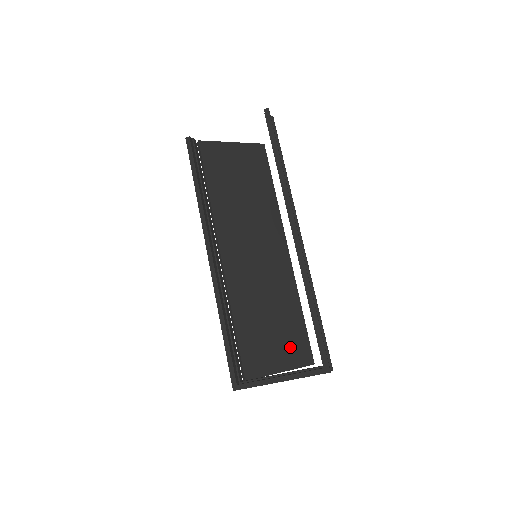
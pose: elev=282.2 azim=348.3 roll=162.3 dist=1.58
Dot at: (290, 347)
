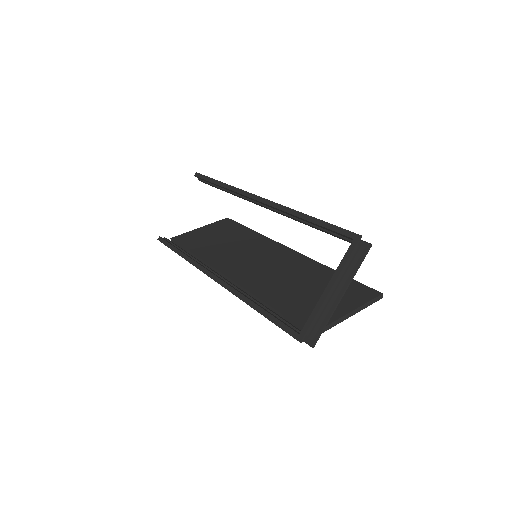
Dot at: occluded
